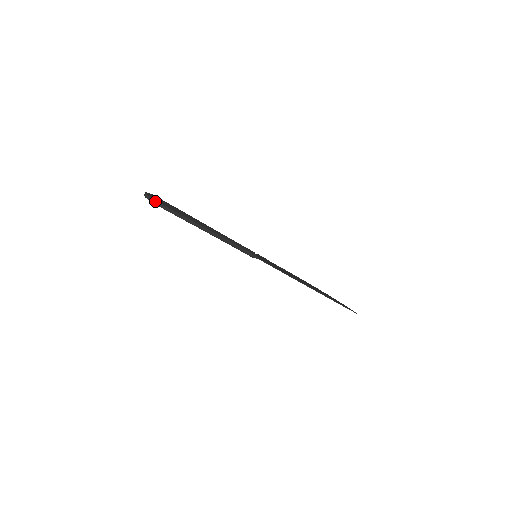
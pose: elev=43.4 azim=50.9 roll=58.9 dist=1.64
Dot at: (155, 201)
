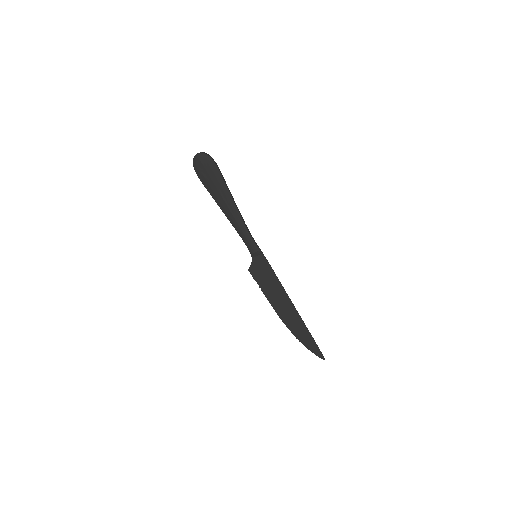
Dot at: (209, 155)
